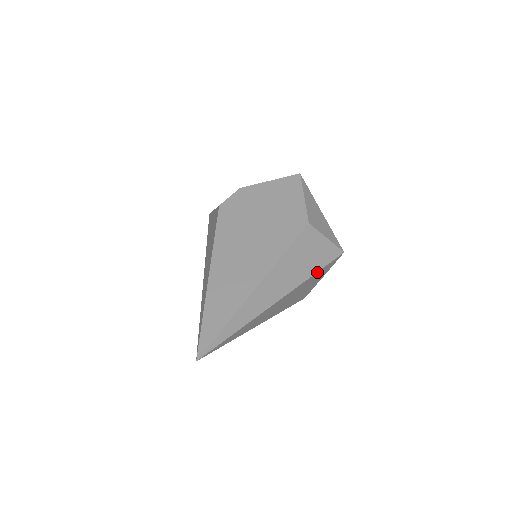
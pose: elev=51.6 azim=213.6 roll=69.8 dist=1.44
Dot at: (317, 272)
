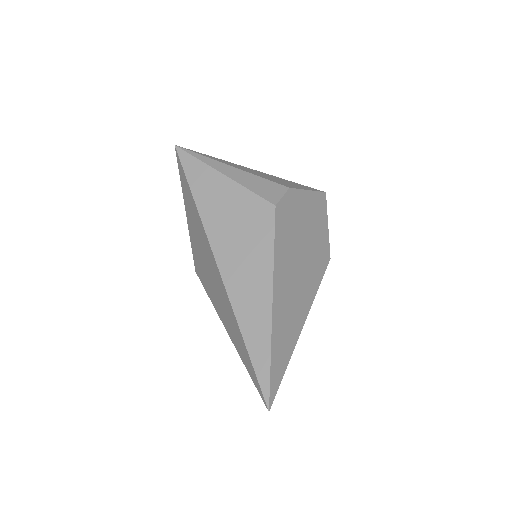
Dot at: occluded
